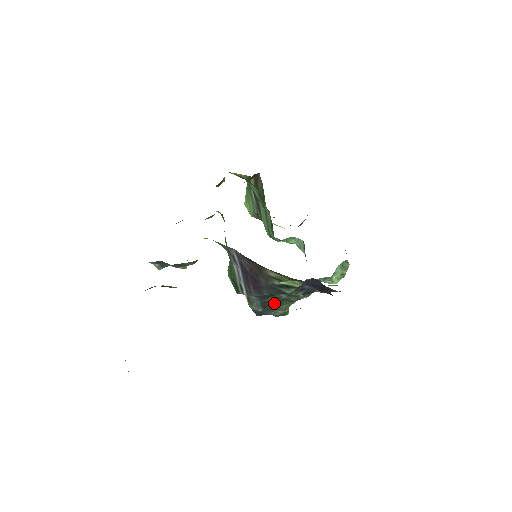
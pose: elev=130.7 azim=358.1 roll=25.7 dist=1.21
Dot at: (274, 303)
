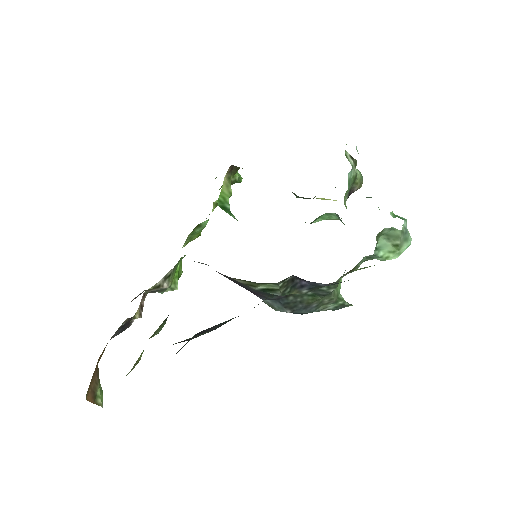
Dot at: (303, 301)
